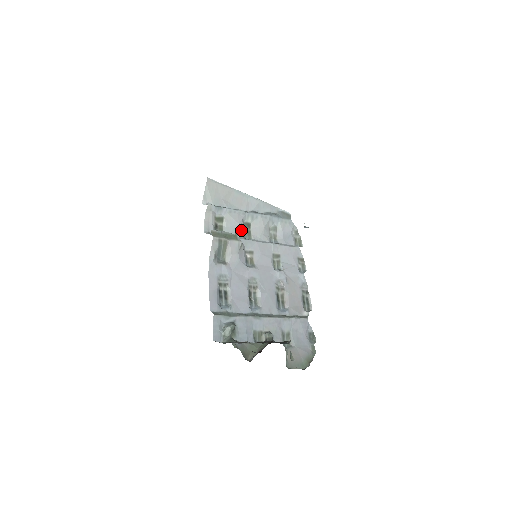
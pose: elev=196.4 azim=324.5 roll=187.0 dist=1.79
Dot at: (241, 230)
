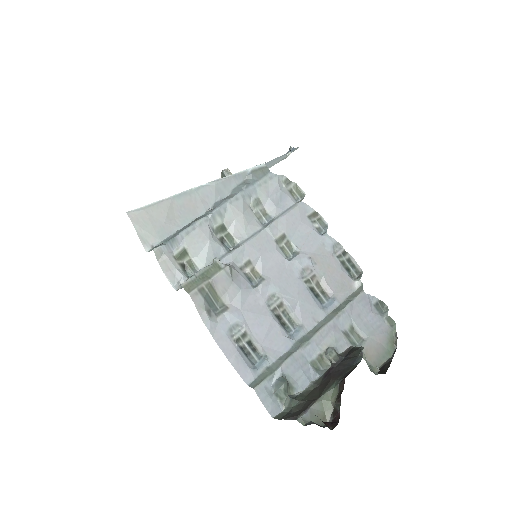
Dot at: (217, 245)
